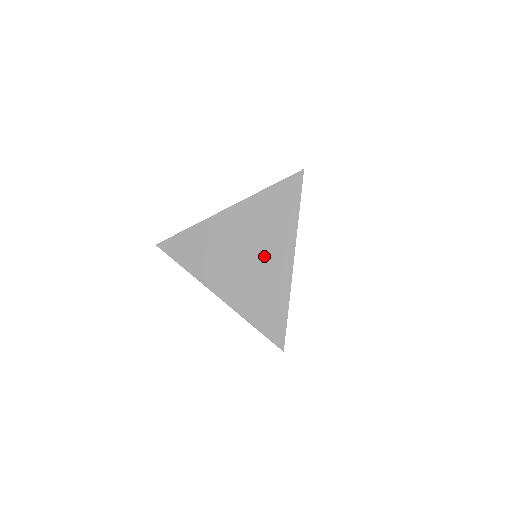
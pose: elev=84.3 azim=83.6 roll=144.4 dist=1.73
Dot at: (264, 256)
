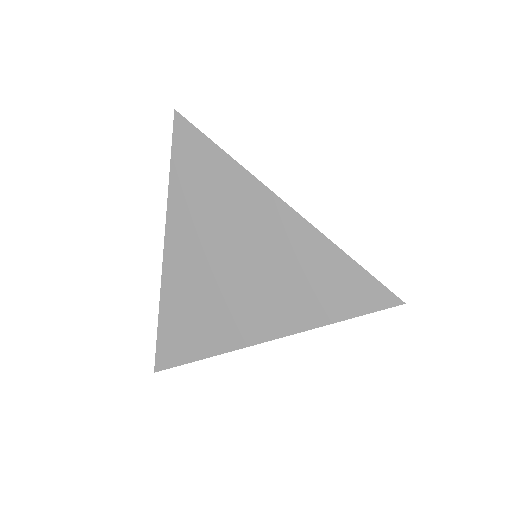
Dot at: (251, 239)
